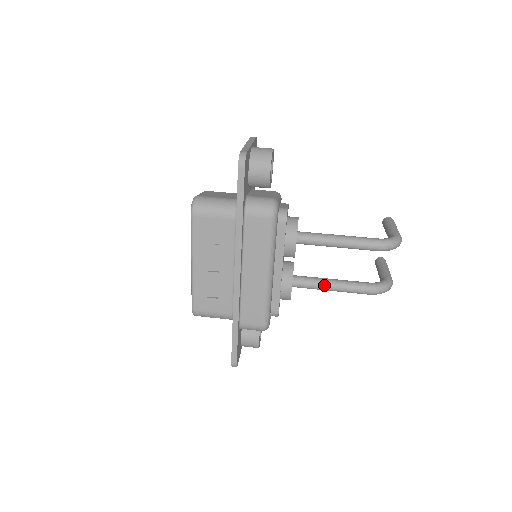
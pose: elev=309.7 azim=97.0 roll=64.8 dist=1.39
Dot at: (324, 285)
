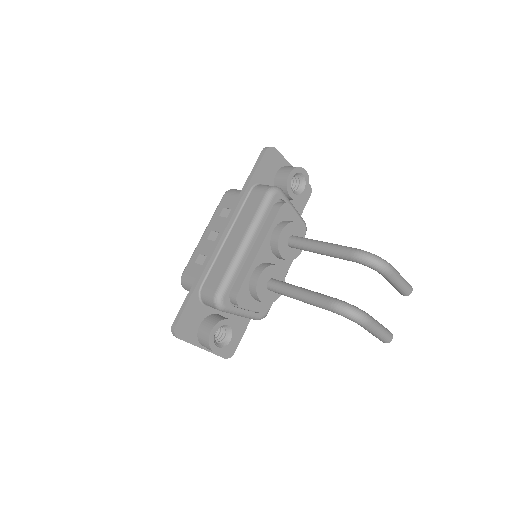
Dot at: (292, 288)
